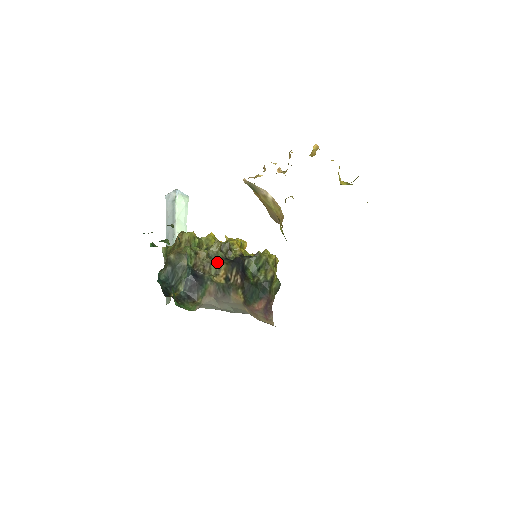
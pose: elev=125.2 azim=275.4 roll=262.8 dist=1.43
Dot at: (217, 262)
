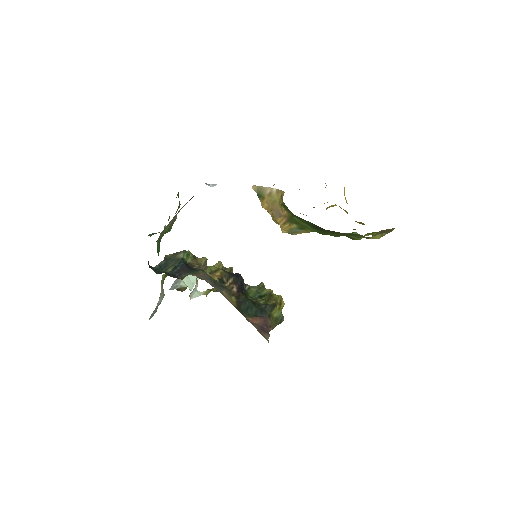
Dot at: (214, 266)
